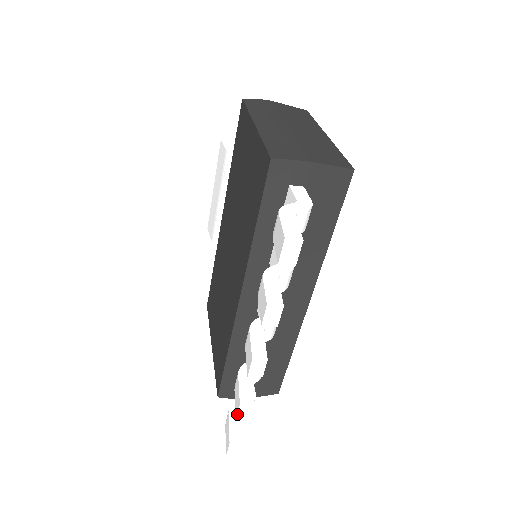
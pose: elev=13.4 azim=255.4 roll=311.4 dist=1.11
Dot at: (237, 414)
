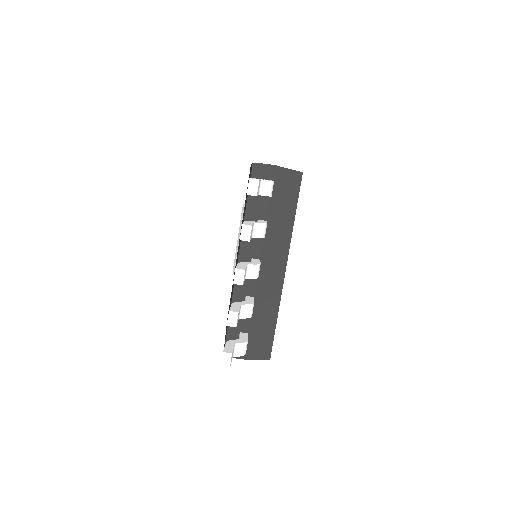
Dot at: (227, 321)
